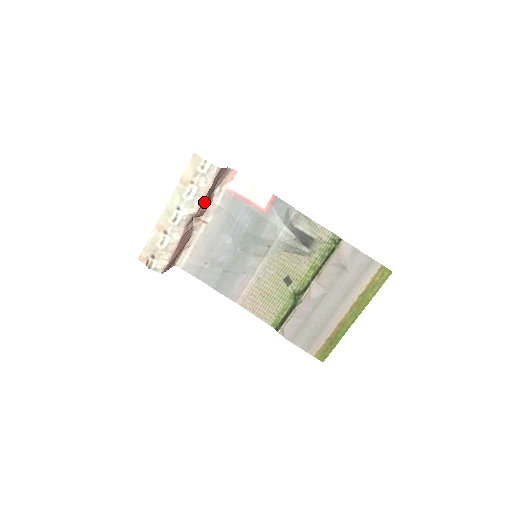
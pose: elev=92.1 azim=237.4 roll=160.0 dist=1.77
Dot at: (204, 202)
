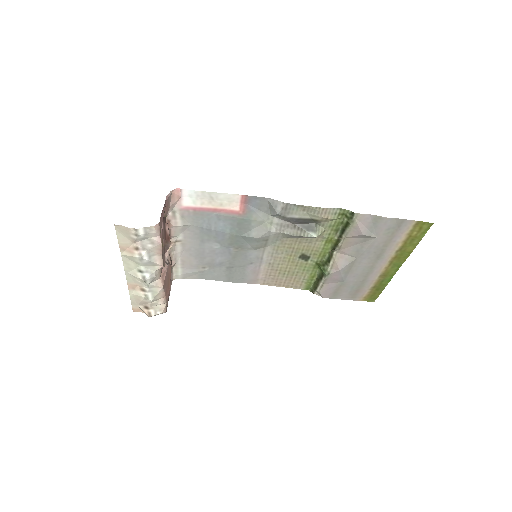
Dot at: (164, 250)
